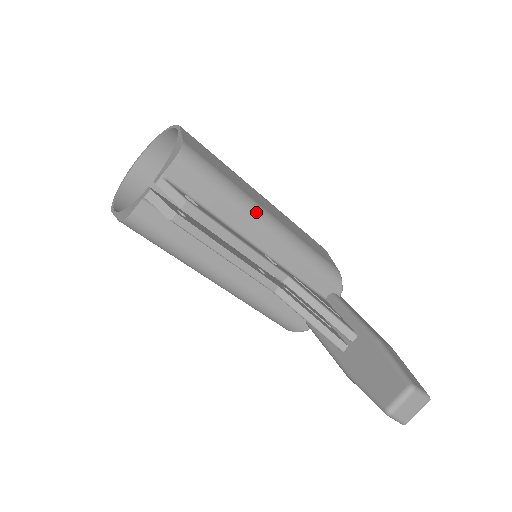
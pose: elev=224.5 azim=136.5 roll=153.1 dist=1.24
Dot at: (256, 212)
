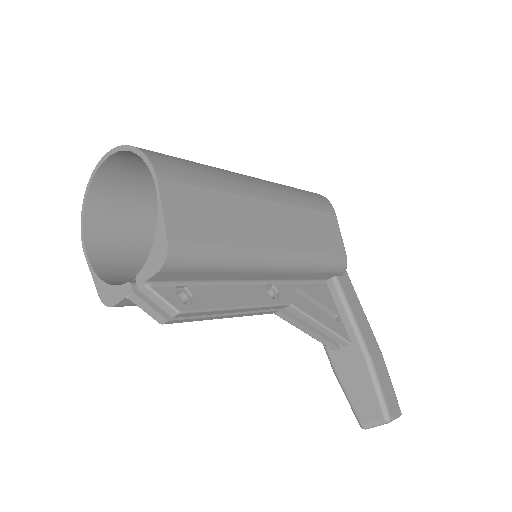
Dot at: (260, 263)
